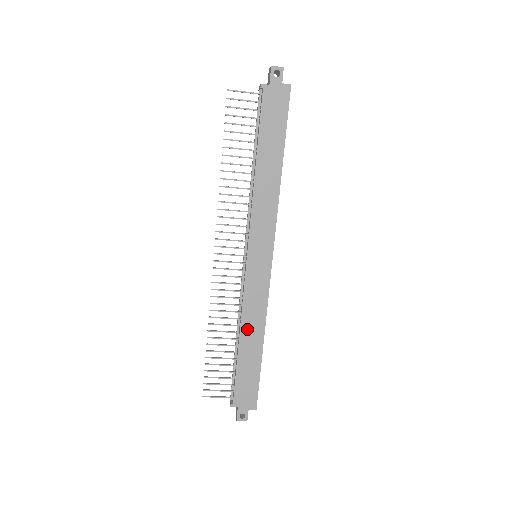
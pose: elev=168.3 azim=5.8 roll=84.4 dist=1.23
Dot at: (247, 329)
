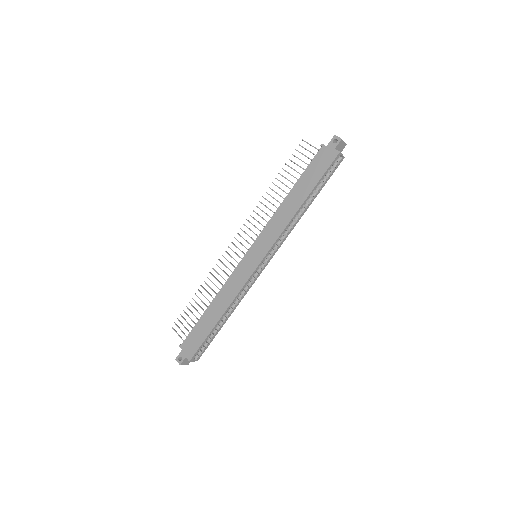
Dot at: (219, 300)
